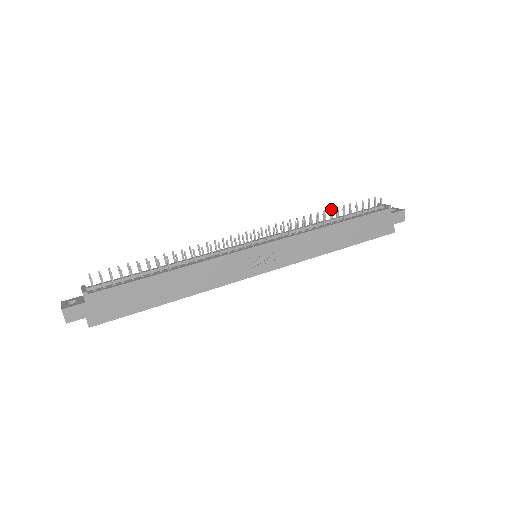
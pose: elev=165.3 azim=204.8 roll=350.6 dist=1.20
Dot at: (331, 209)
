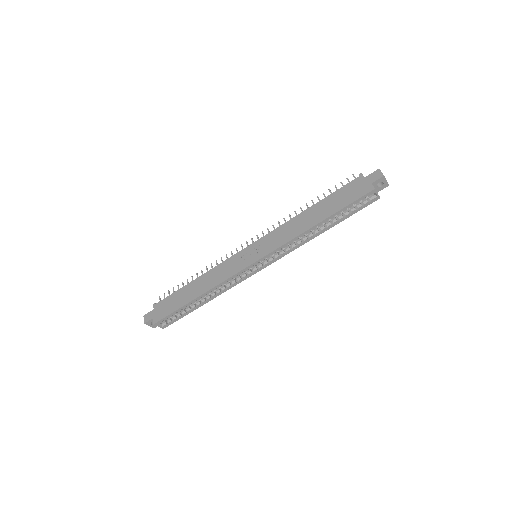
Dot at: occluded
